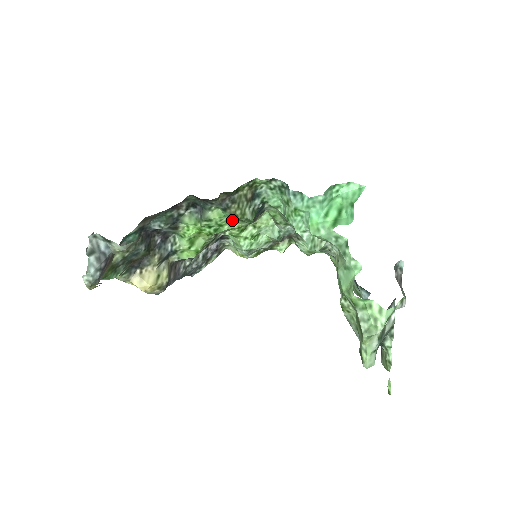
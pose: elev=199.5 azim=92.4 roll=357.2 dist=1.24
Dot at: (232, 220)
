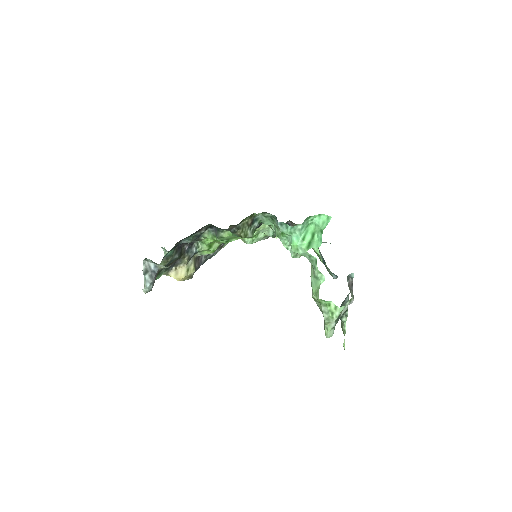
Dot at: occluded
